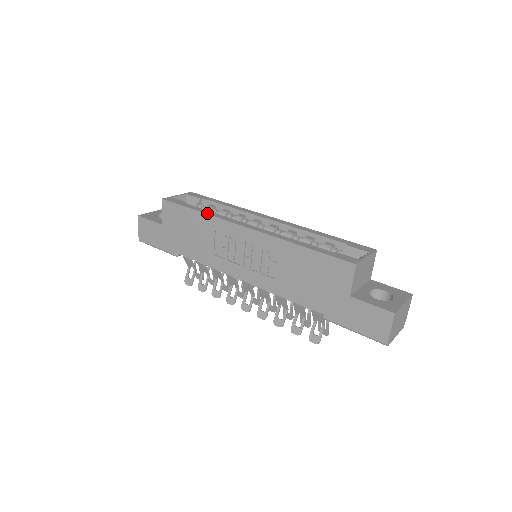
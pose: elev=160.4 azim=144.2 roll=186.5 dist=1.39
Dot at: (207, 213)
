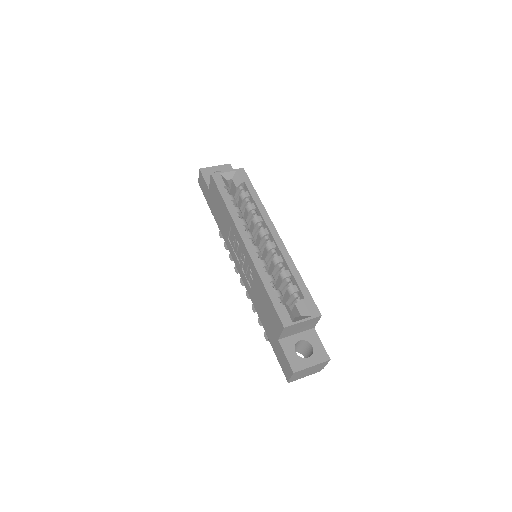
Dot at: (229, 210)
